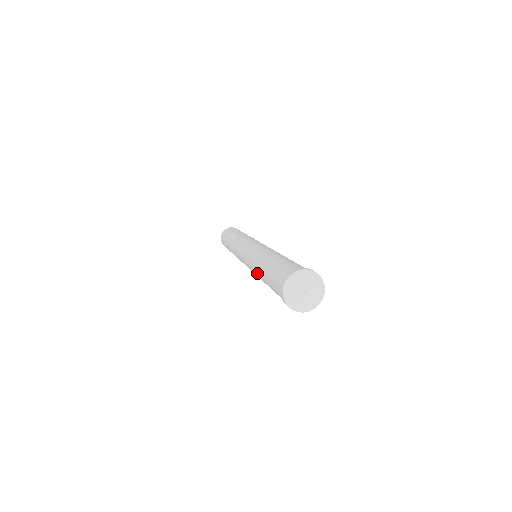
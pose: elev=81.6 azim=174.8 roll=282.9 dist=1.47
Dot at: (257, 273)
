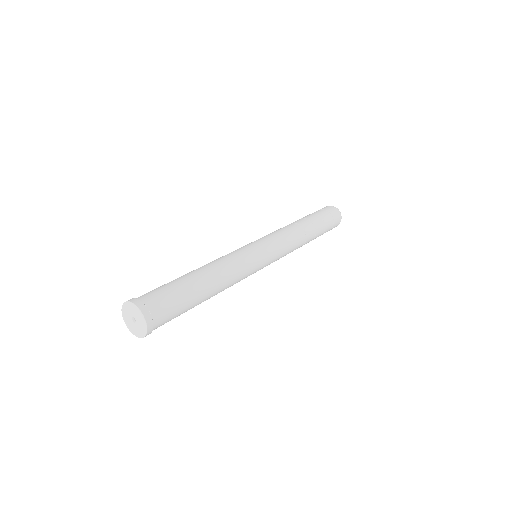
Dot at: occluded
